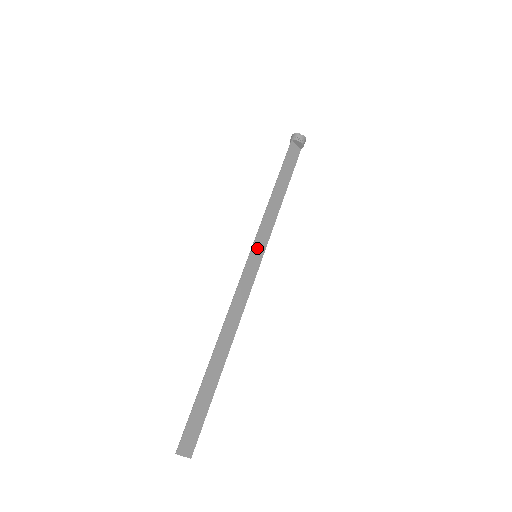
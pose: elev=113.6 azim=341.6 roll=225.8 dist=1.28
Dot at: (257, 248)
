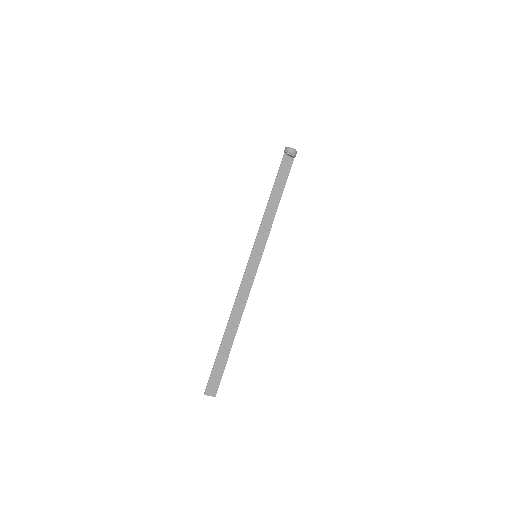
Dot at: (256, 250)
